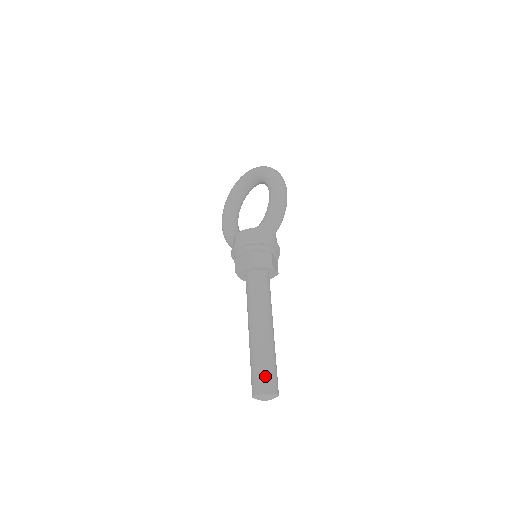
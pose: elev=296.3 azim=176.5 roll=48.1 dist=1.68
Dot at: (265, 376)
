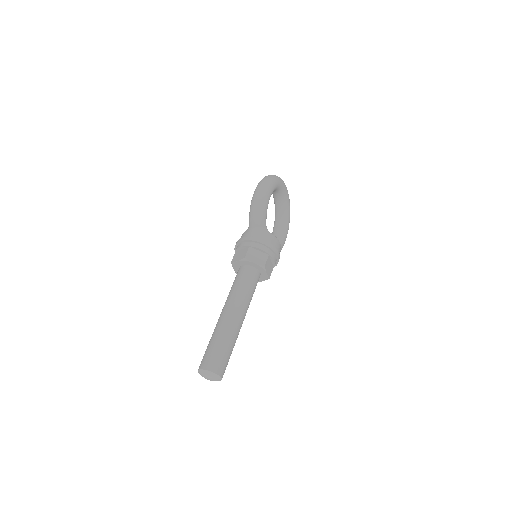
Dot at: (205, 354)
